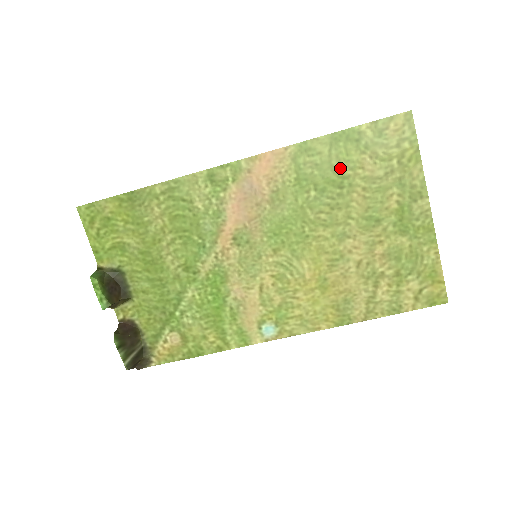
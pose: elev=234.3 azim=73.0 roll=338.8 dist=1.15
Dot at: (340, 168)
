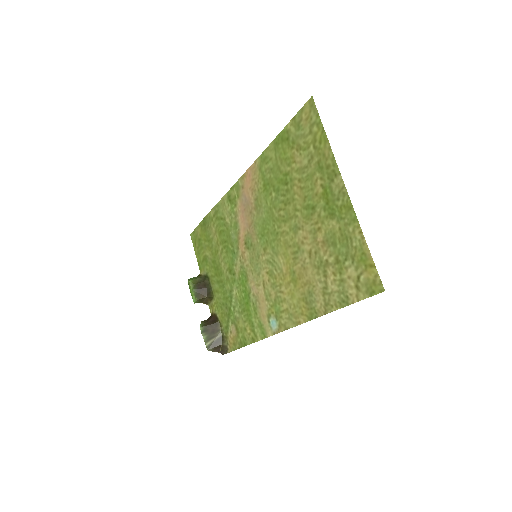
Dot at: (283, 167)
